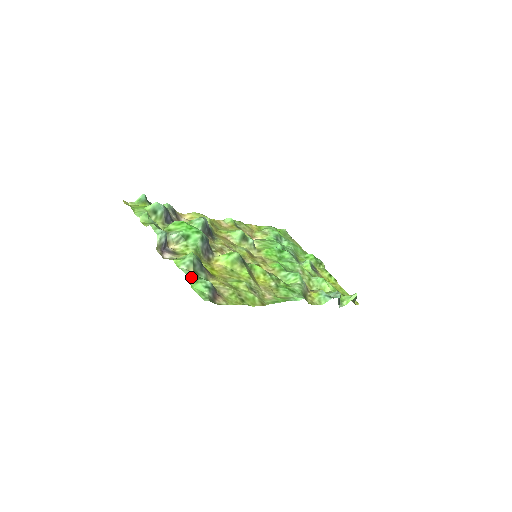
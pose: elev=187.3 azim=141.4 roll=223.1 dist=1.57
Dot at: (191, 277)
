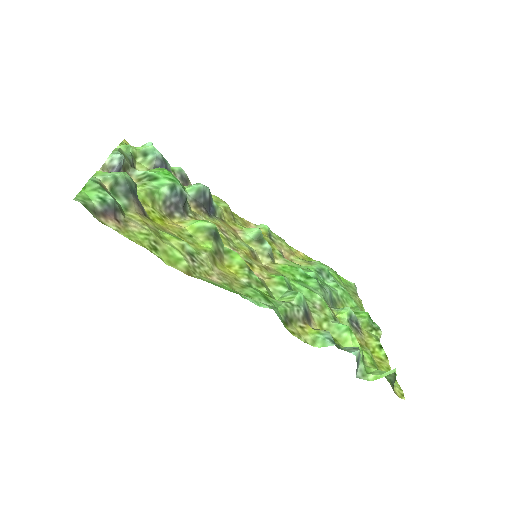
Dot at: (92, 183)
